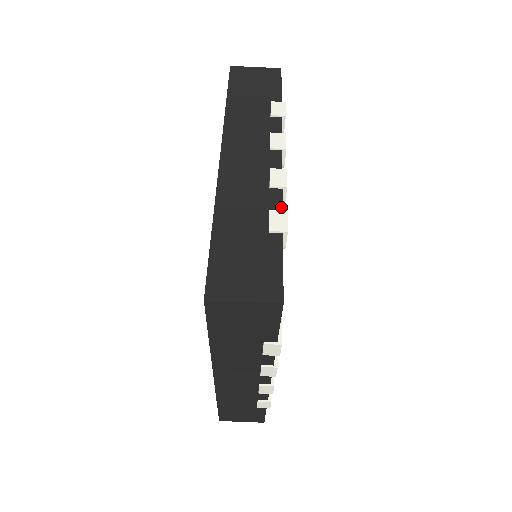
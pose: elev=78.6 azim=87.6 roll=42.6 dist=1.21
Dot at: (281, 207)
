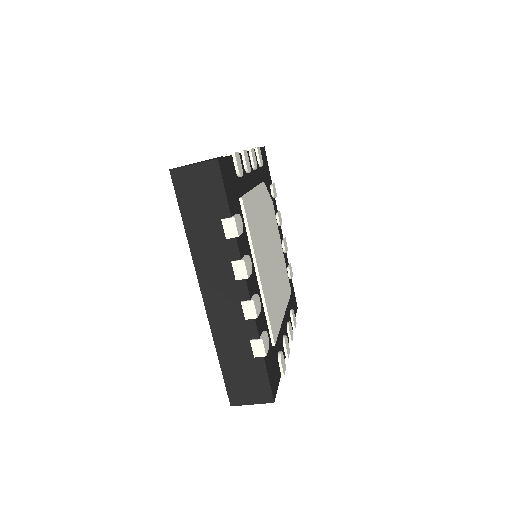
Dot at: (257, 335)
